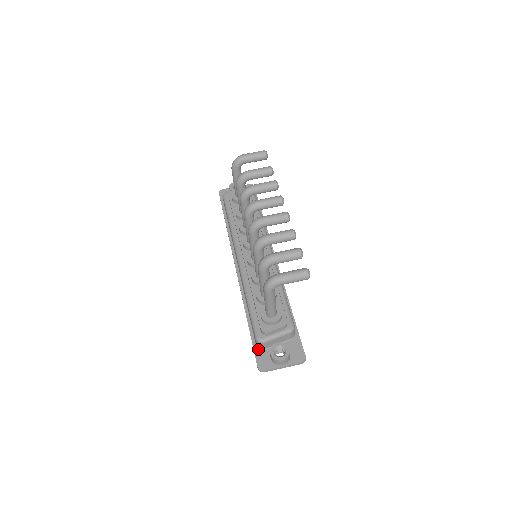
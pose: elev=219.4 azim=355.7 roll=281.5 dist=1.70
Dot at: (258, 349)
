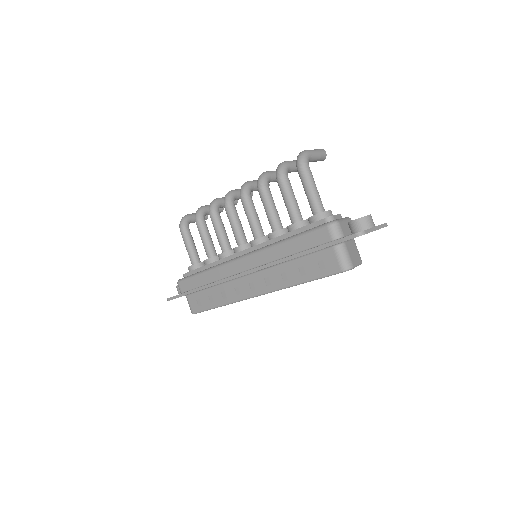
Dot at: (338, 239)
